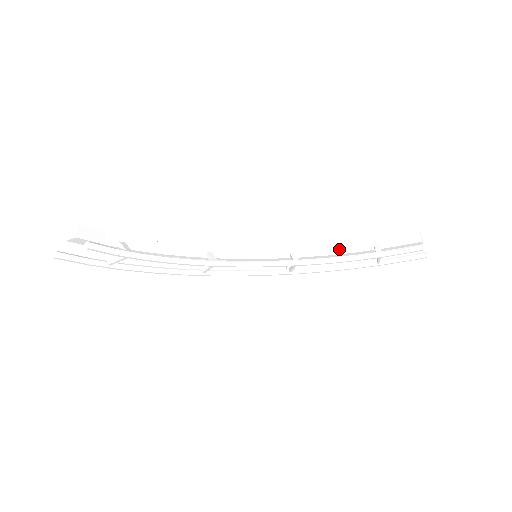
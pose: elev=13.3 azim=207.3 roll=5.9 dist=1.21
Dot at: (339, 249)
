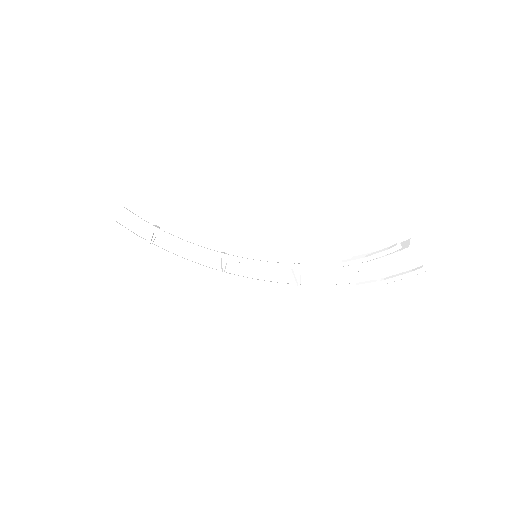
Dot at: occluded
